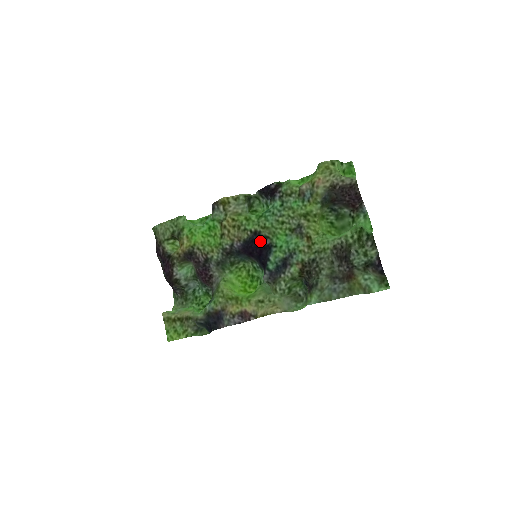
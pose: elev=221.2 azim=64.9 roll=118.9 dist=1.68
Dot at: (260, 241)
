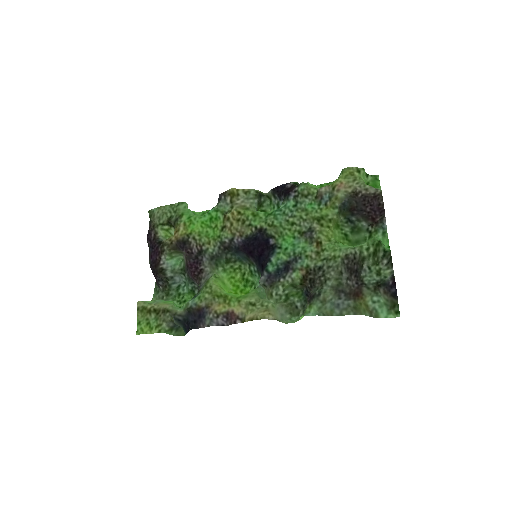
Dot at: (264, 239)
